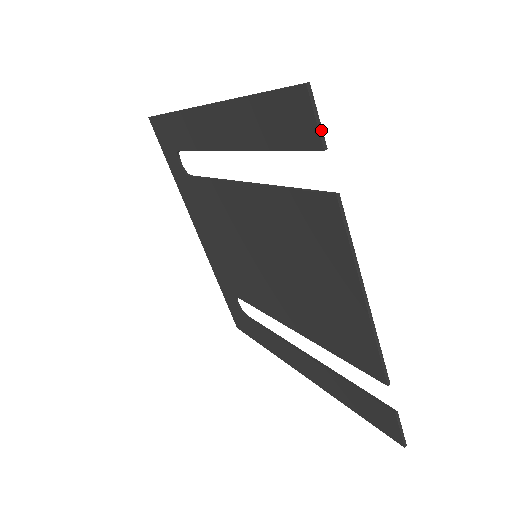
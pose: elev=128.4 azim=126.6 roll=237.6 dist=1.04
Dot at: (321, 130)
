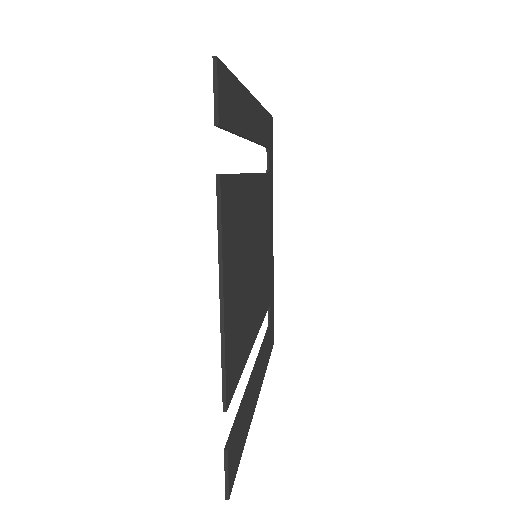
Dot at: (217, 105)
